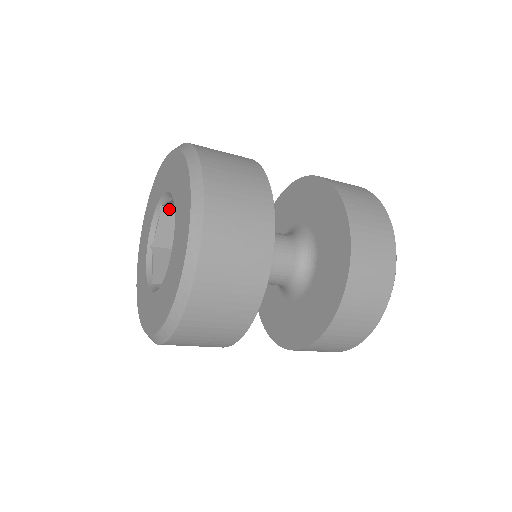
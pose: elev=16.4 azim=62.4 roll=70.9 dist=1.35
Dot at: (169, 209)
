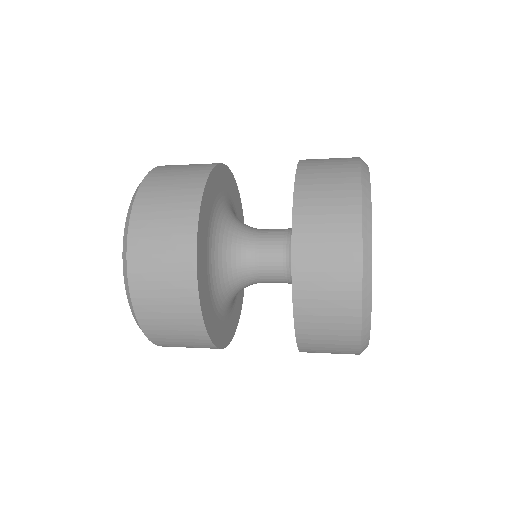
Dot at: occluded
